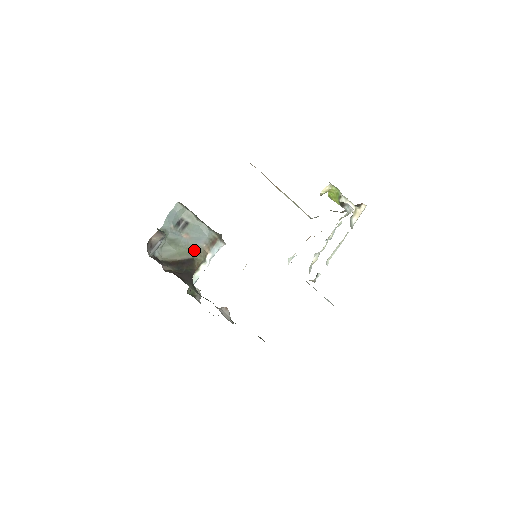
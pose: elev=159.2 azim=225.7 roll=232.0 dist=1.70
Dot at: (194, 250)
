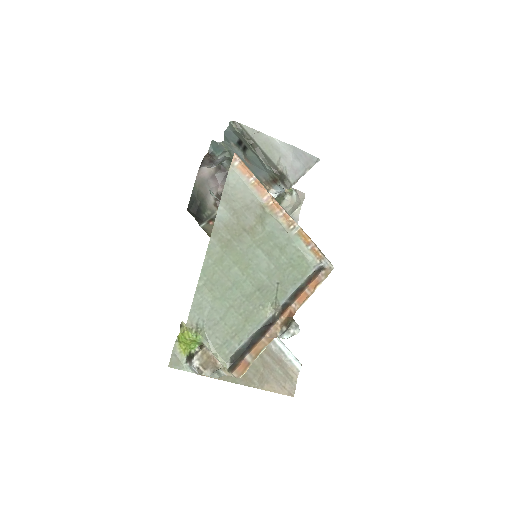
Dot at: occluded
